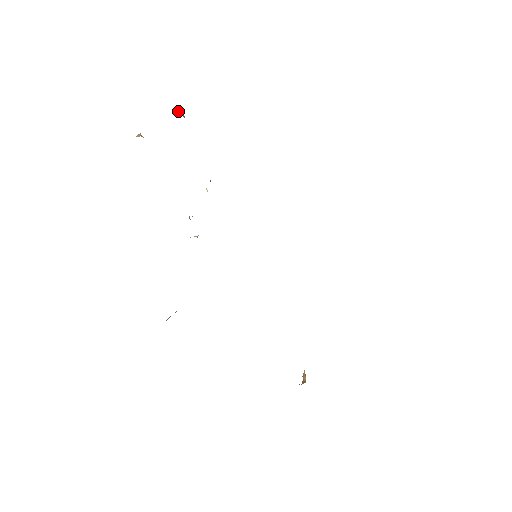
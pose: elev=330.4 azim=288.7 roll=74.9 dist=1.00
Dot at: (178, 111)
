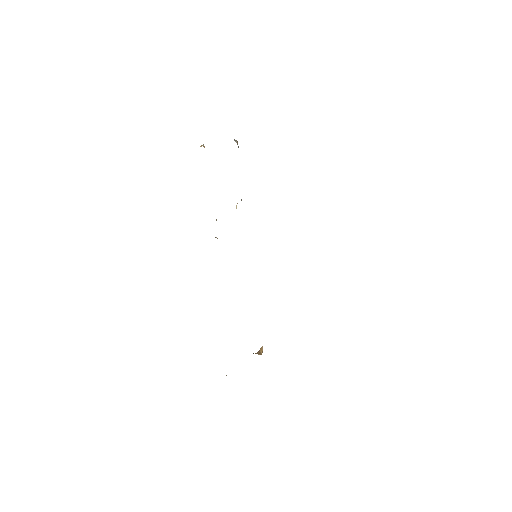
Dot at: (235, 140)
